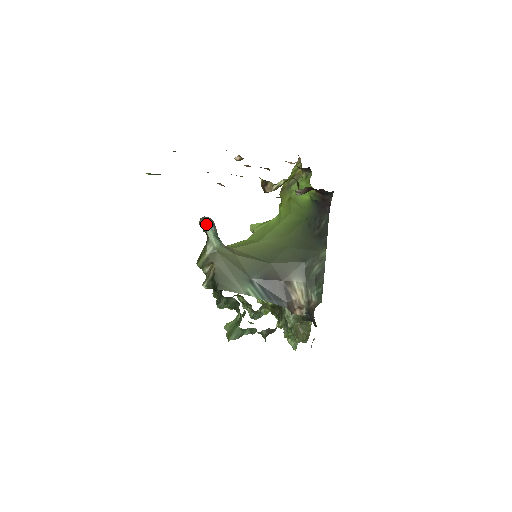
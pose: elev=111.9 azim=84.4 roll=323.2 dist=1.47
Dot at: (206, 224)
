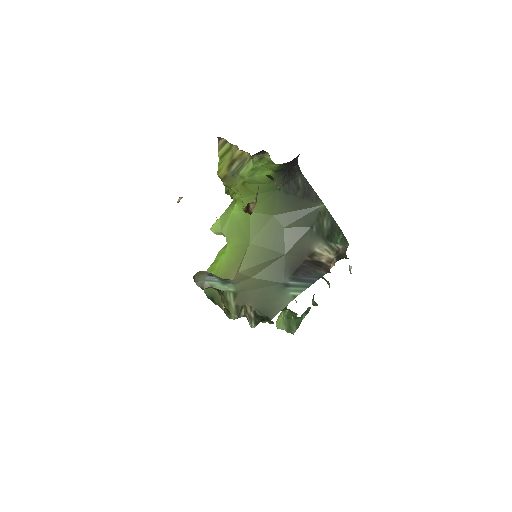
Dot at: (208, 283)
